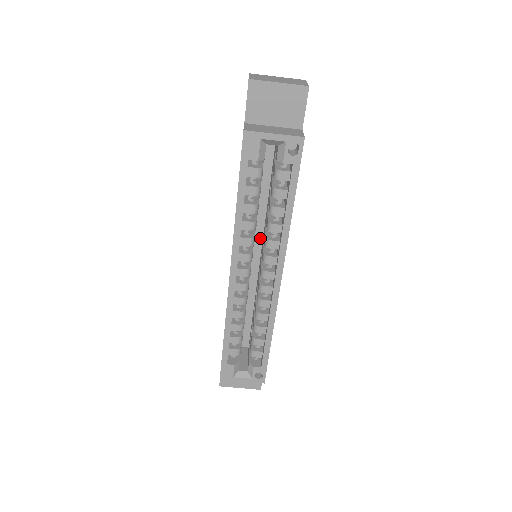
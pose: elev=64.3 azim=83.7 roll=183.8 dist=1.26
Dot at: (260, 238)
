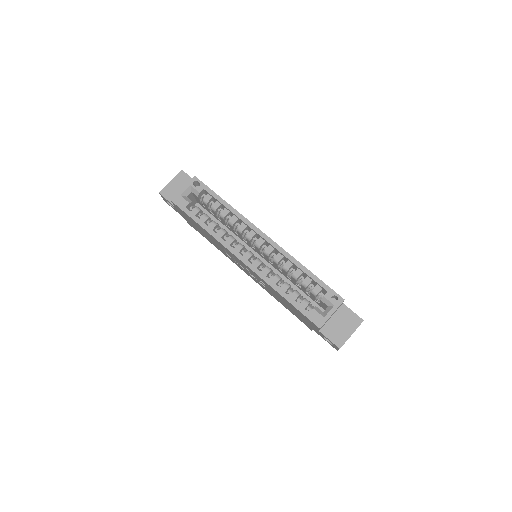
Dot at: (247, 247)
